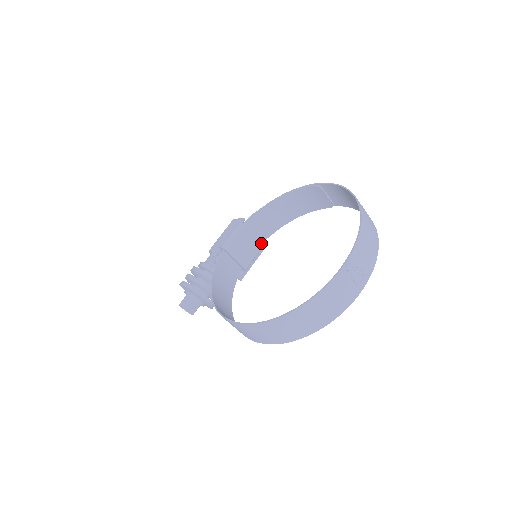
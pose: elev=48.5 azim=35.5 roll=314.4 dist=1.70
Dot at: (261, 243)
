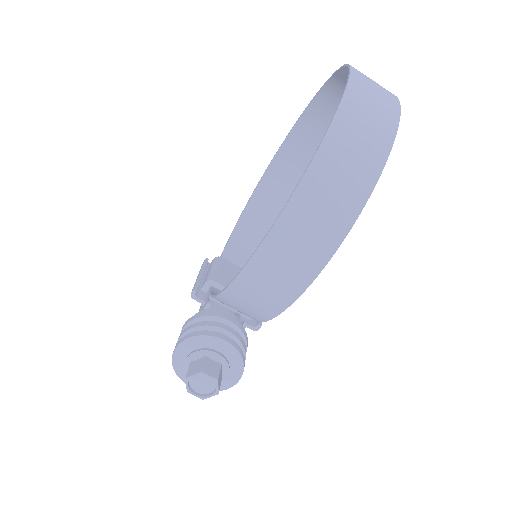
Dot at: occluded
